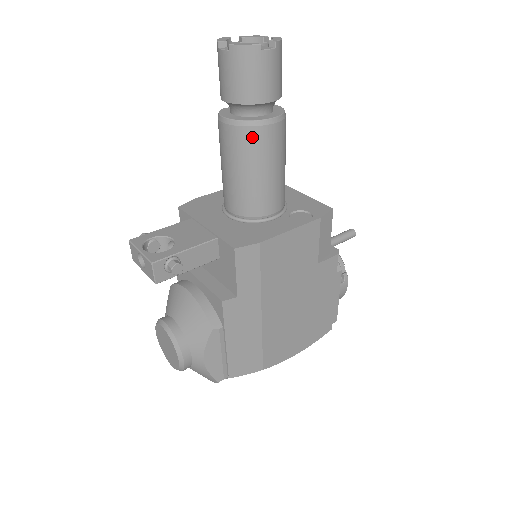
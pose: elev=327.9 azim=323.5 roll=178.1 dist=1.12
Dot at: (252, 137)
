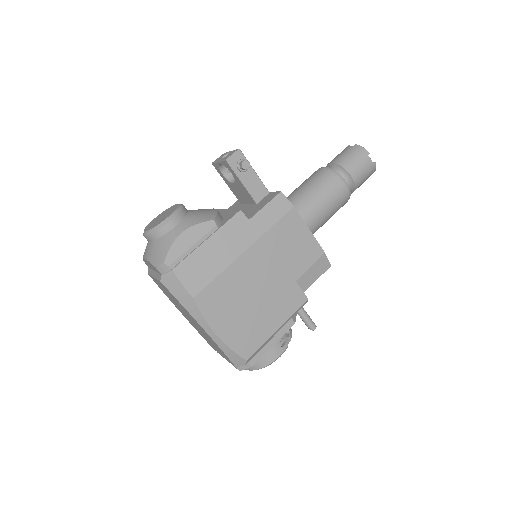
Dot at: (332, 179)
